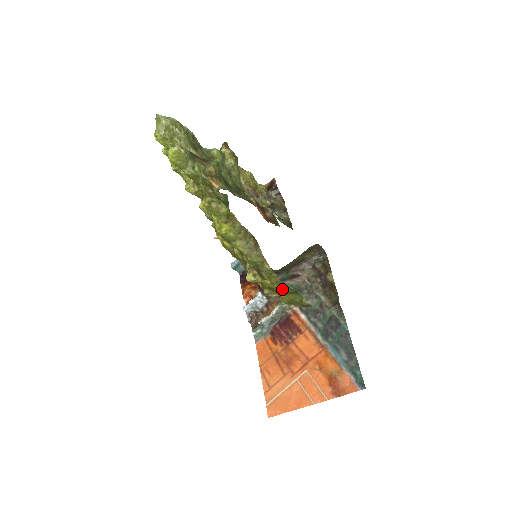
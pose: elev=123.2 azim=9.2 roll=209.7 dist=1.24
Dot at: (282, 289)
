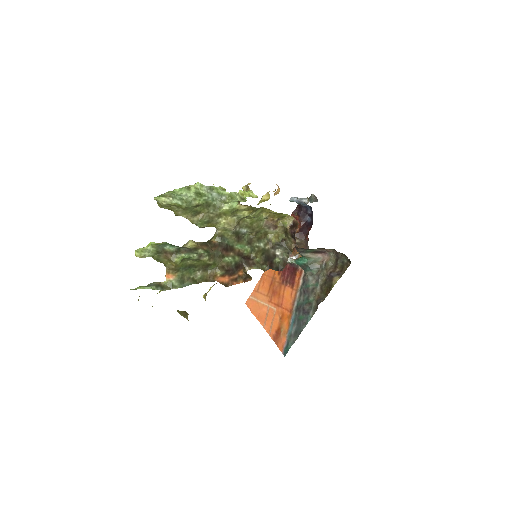
Dot at: occluded
